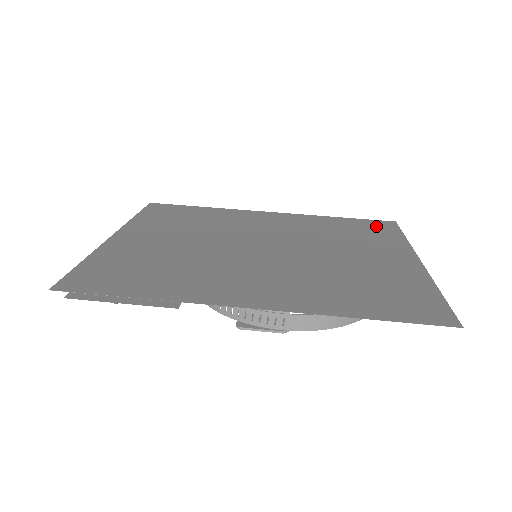
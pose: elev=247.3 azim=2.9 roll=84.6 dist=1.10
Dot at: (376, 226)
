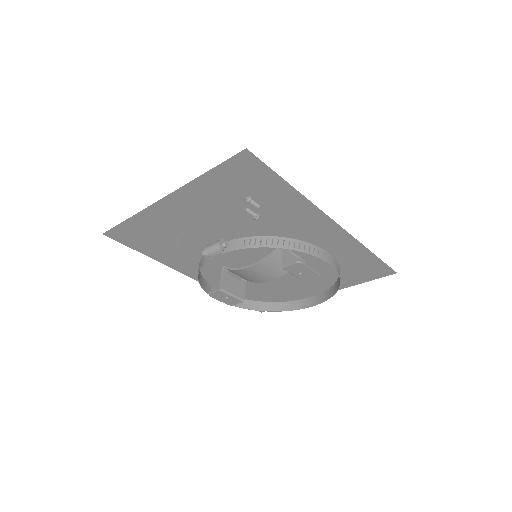
Dot at: occluded
